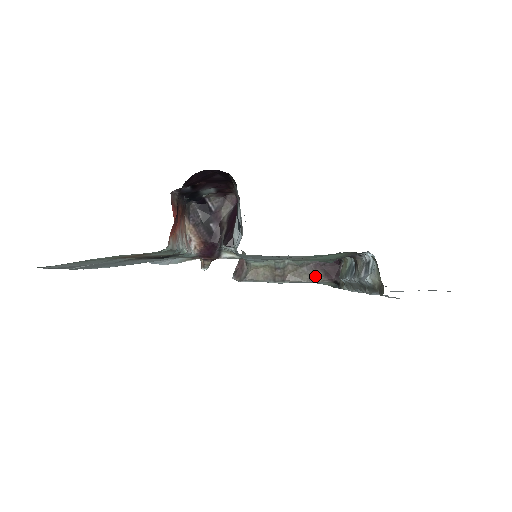
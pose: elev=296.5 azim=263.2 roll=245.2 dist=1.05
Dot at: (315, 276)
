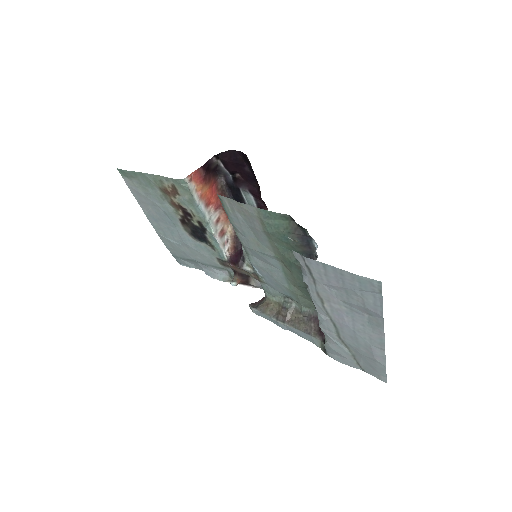
Dot at: (311, 329)
